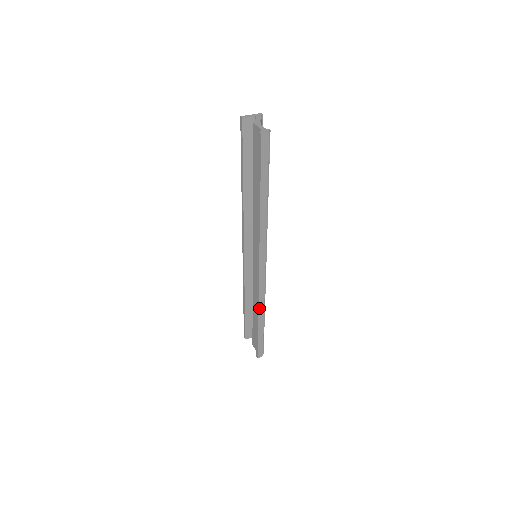
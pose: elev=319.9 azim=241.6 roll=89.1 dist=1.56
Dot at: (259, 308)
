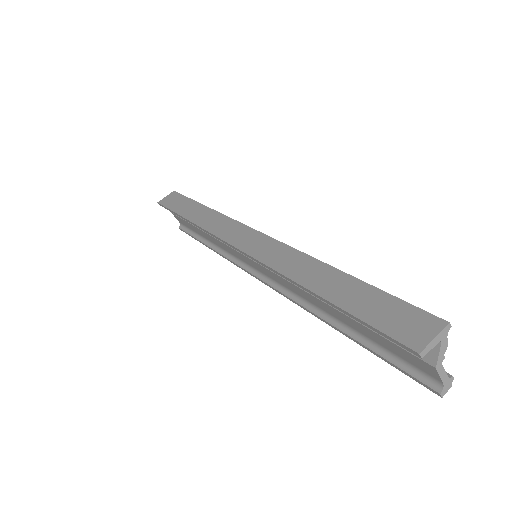
Dot at: occluded
